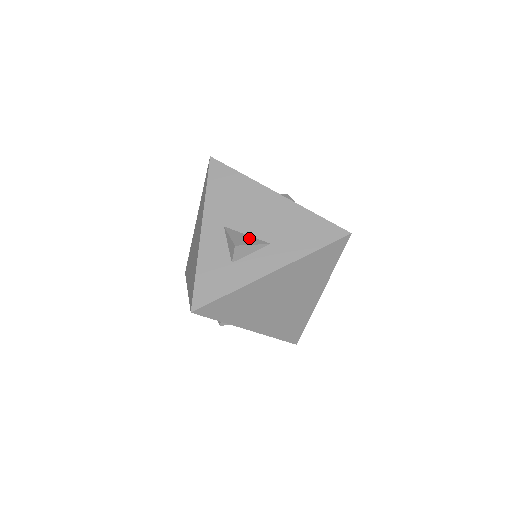
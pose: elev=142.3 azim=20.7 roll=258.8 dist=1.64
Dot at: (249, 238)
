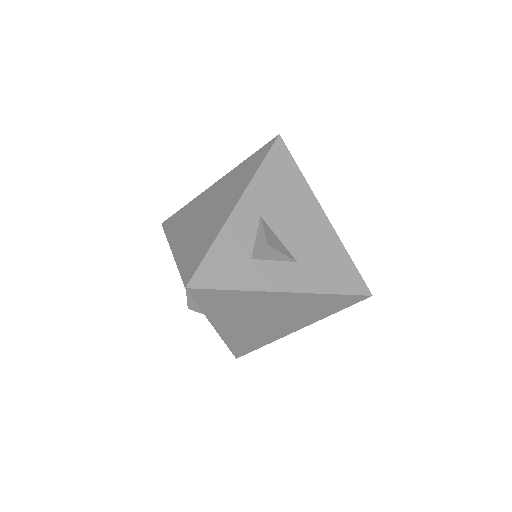
Dot at: (280, 244)
